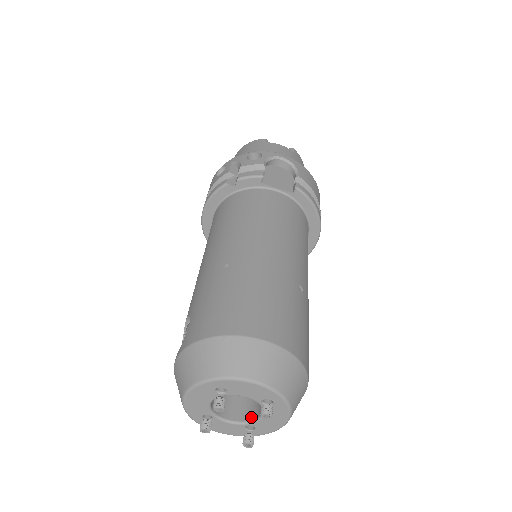
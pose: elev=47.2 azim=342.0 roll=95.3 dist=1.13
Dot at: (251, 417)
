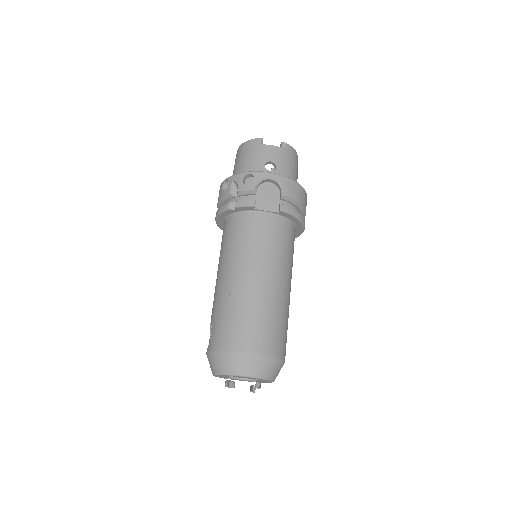
Dot at: occluded
